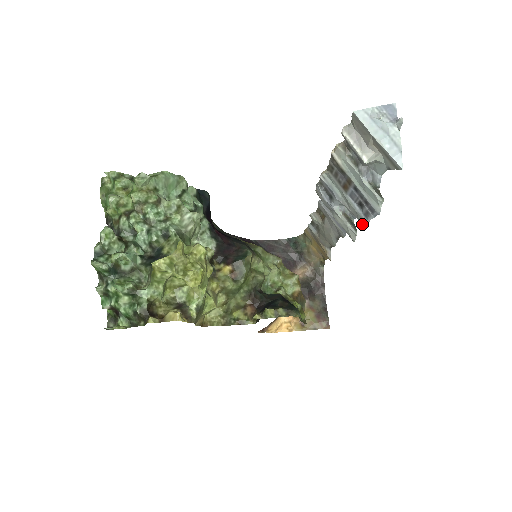
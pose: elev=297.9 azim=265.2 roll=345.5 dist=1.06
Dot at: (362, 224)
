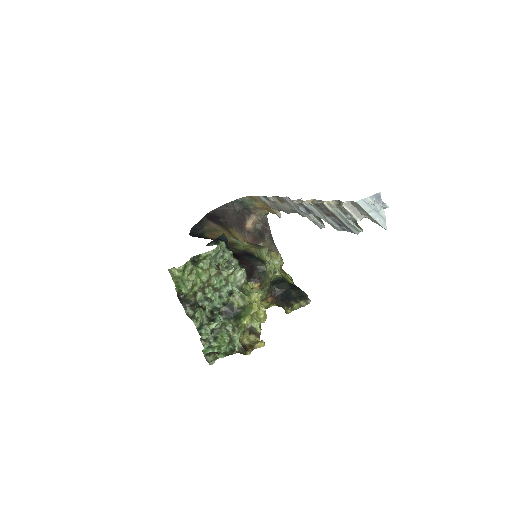
Dot at: (336, 229)
